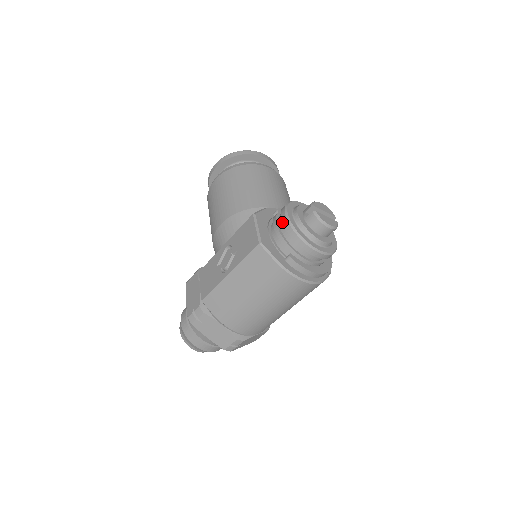
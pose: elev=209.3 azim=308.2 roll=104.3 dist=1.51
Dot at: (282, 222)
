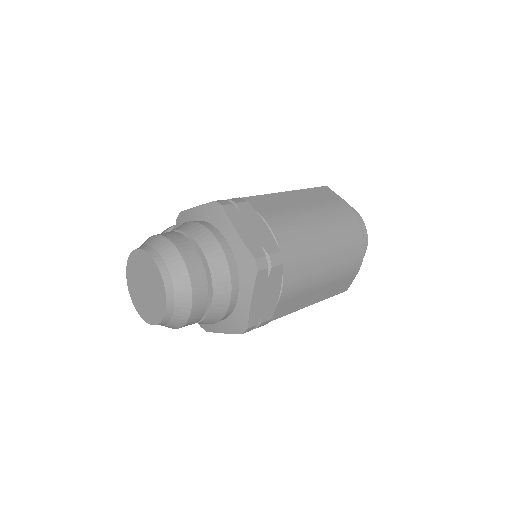
Dot at: occluded
